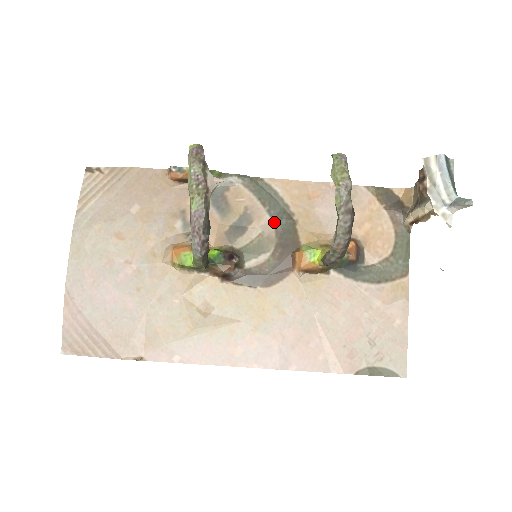
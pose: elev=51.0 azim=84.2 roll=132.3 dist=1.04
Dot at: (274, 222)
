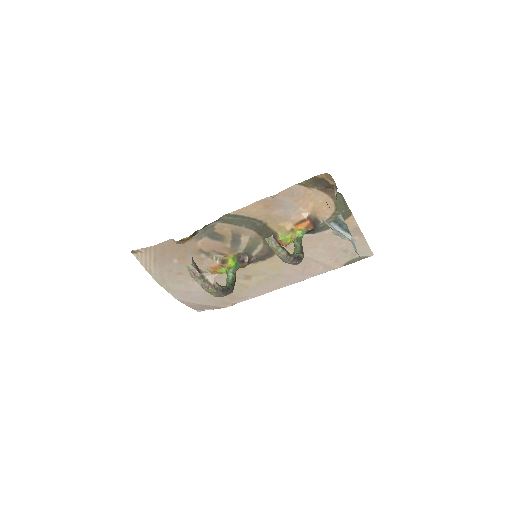
Dot at: (253, 230)
